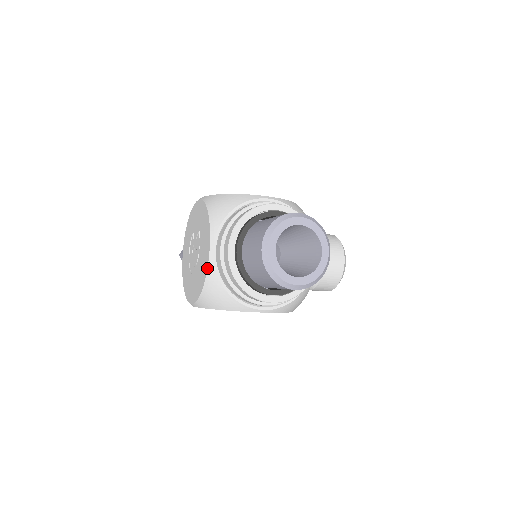
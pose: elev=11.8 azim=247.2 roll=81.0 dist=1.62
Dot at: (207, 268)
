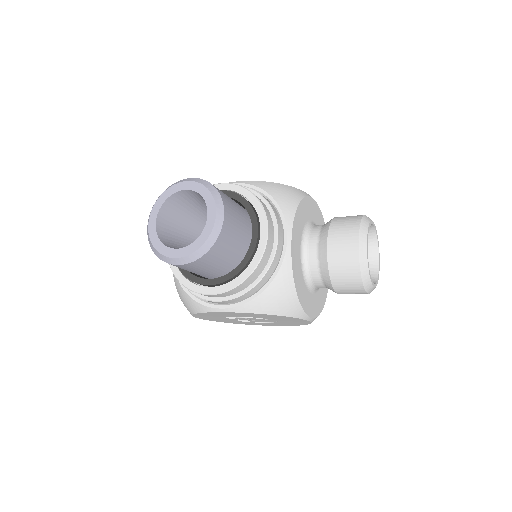
Dot at: occluded
